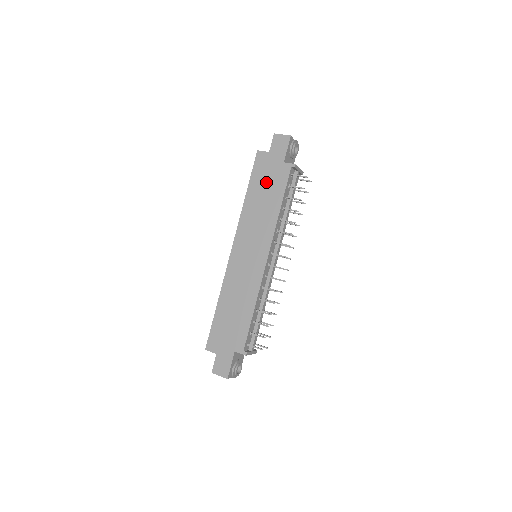
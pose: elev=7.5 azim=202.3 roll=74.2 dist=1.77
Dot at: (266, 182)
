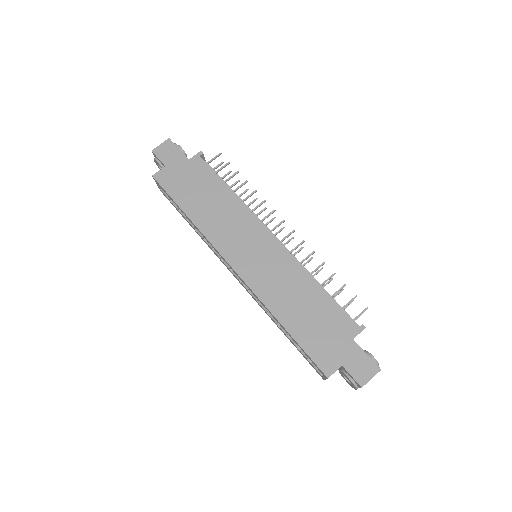
Dot at: (193, 188)
